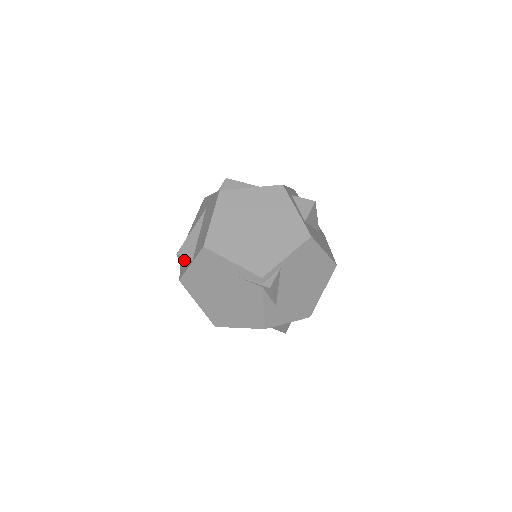
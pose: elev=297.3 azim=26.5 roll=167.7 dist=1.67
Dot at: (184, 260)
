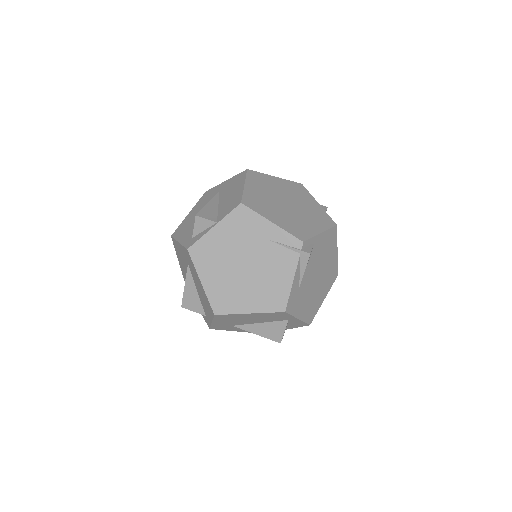
Dot at: (202, 224)
